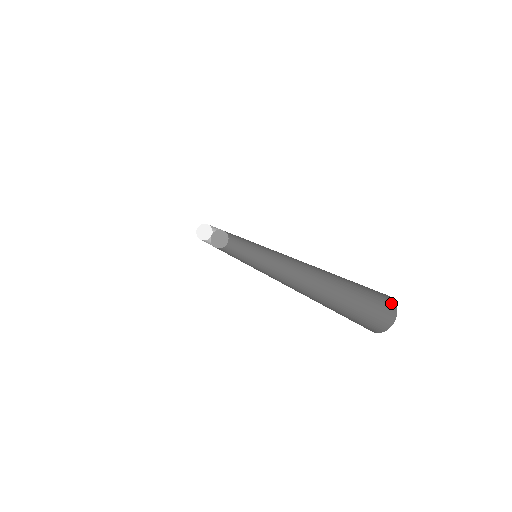
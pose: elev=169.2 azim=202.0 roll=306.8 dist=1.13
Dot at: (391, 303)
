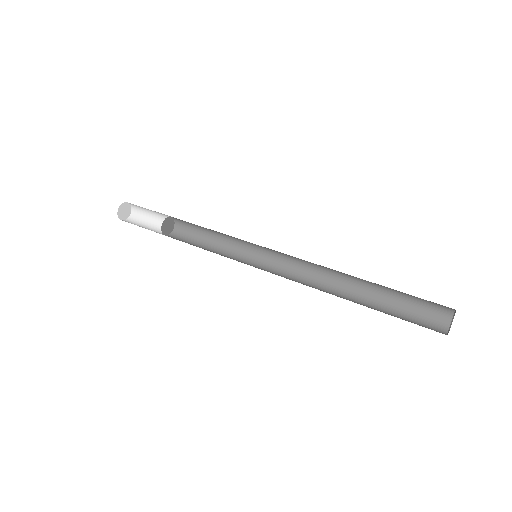
Dot at: (449, 308)
